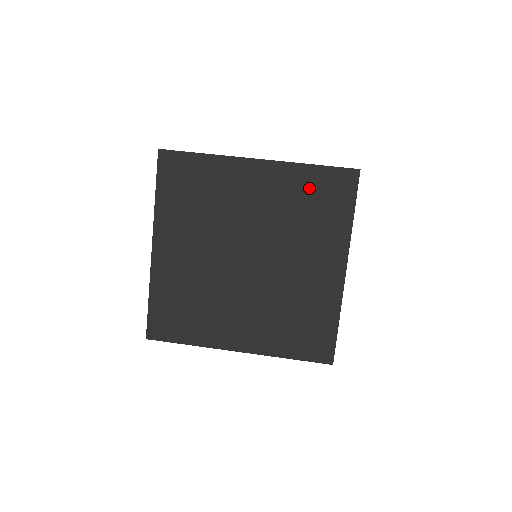
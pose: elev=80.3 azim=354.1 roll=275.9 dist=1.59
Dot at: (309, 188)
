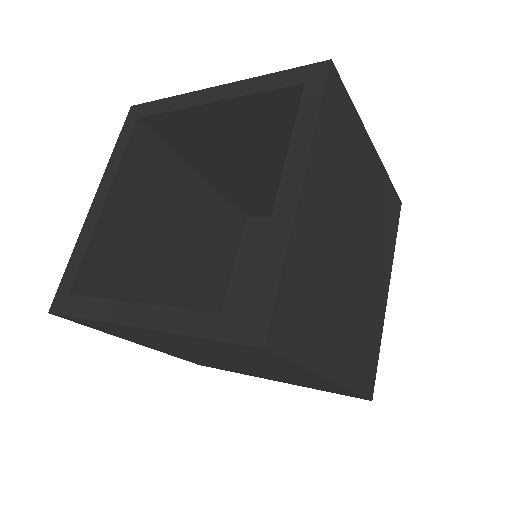
Dot at: (219, 347)
